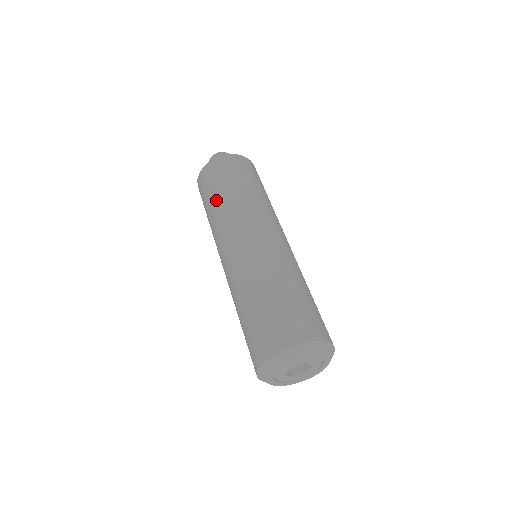
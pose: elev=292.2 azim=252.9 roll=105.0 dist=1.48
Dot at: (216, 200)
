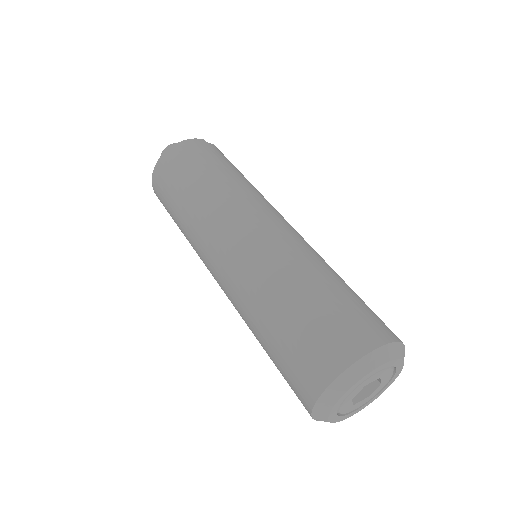
Dot at: (178, 222)
